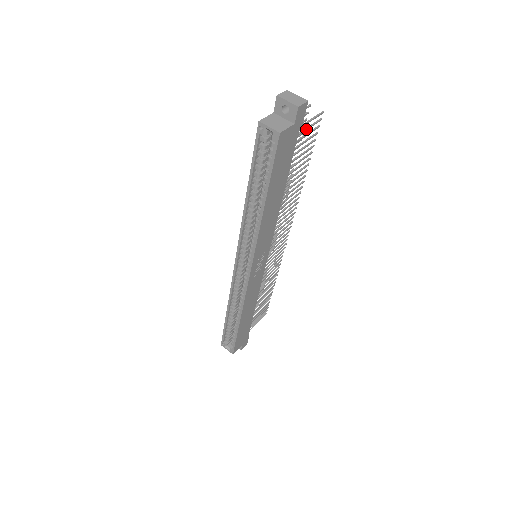
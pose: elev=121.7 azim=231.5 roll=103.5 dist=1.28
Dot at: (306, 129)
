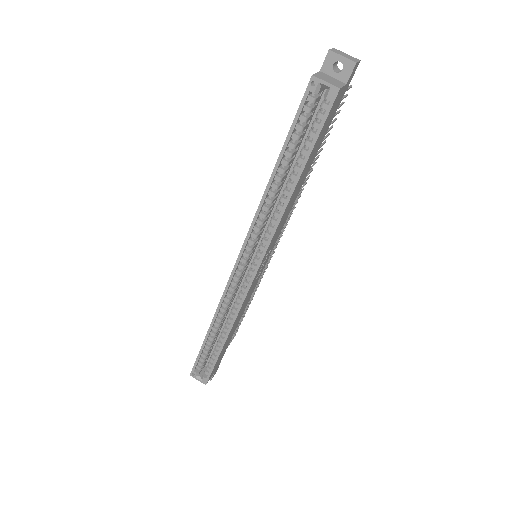
Dot at: occluded
